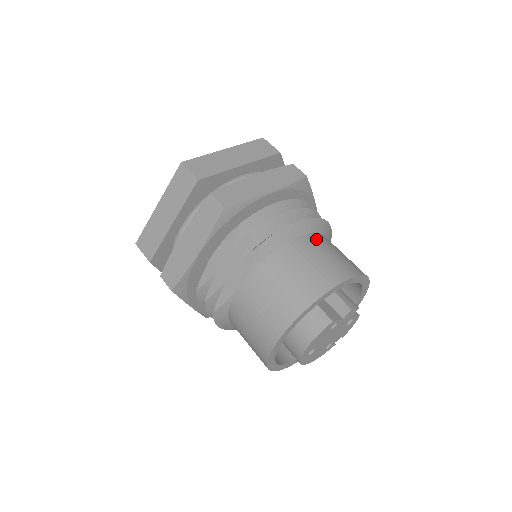
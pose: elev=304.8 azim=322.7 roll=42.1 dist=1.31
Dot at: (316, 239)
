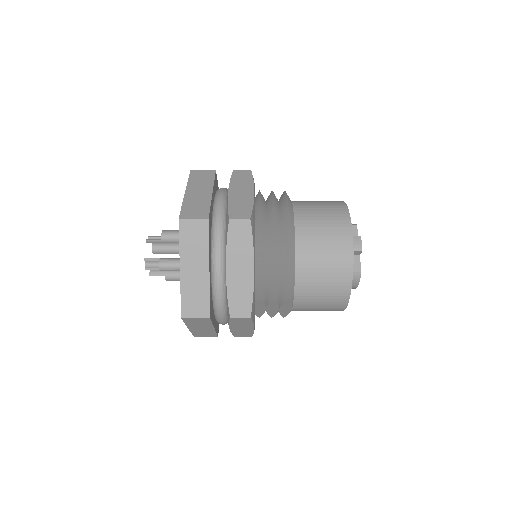
Dot at: (304, 245)
